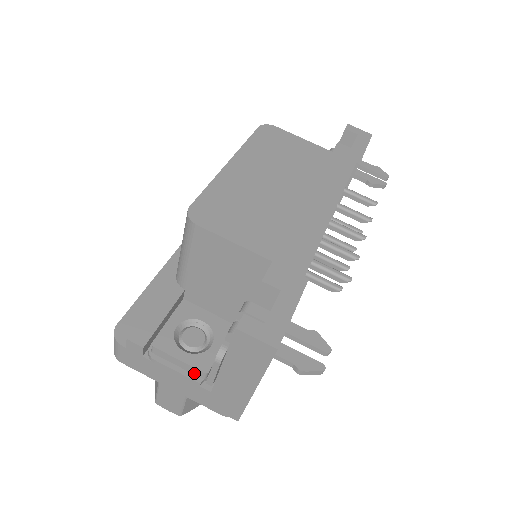
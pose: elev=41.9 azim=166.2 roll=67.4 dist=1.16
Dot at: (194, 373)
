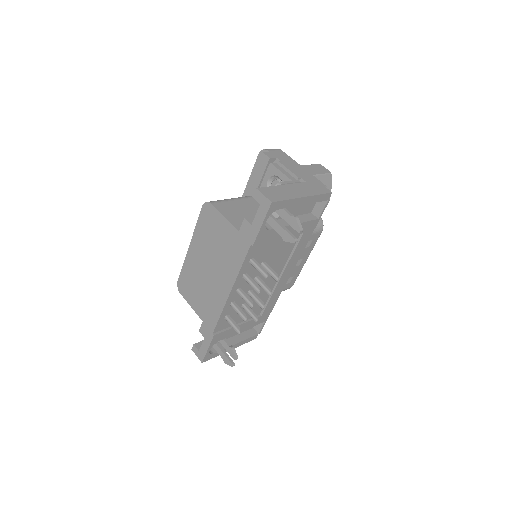
Dot at: occluded
